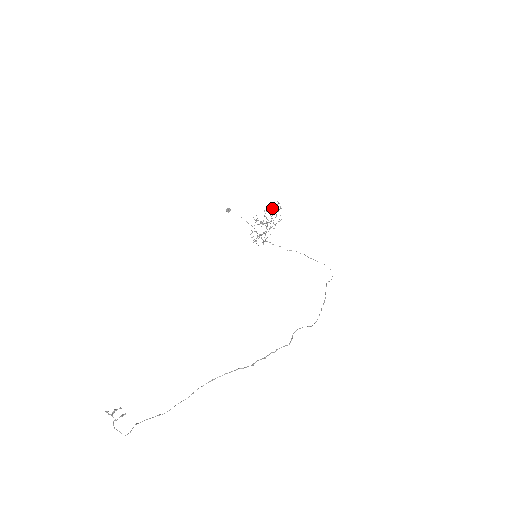
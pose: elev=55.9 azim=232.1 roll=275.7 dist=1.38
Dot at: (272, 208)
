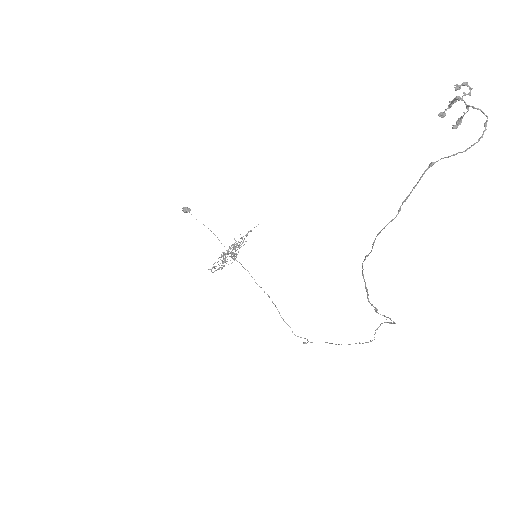
Dot at: occluded
